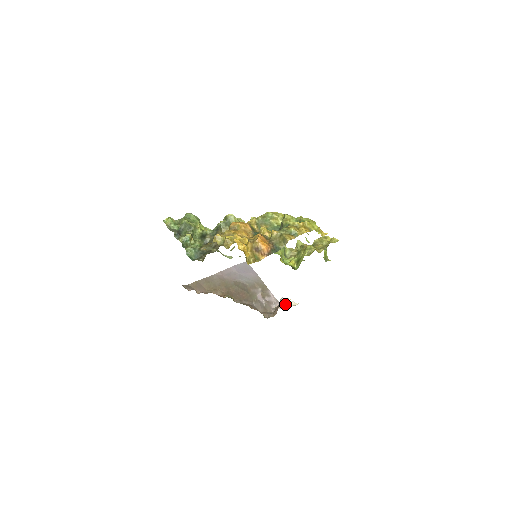
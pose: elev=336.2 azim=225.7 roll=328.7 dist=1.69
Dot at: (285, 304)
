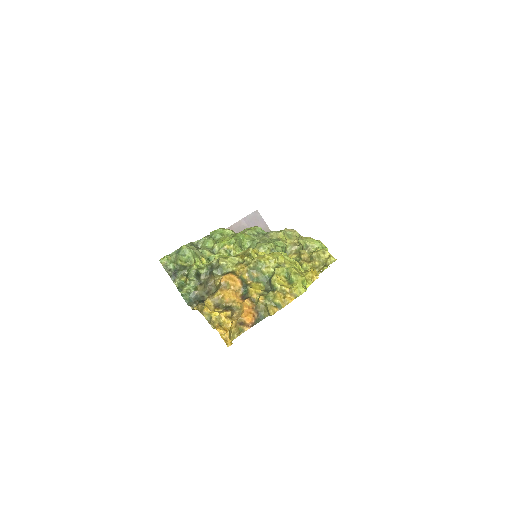
Dot at: occluded
